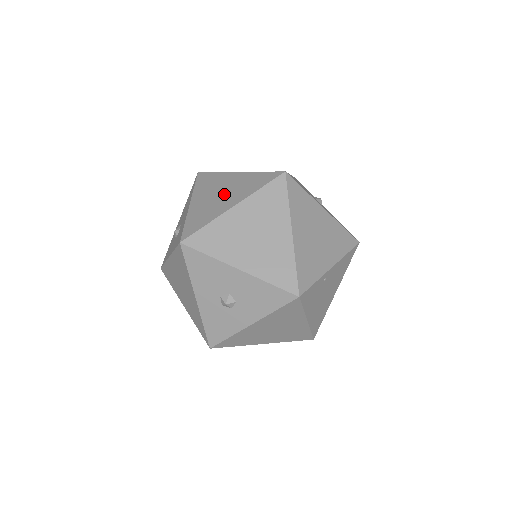
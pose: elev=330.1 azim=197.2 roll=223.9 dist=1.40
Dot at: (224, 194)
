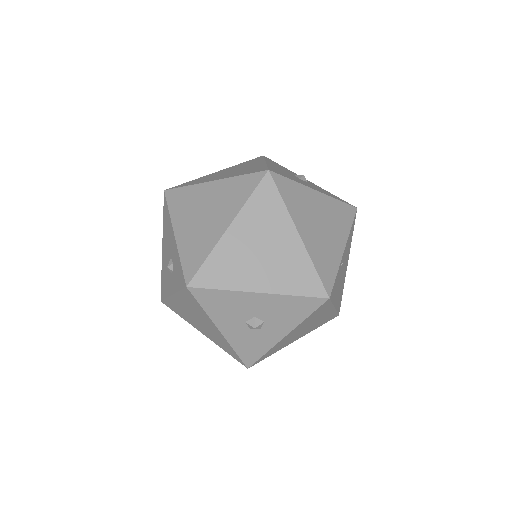
Dot at: (209, 214)
